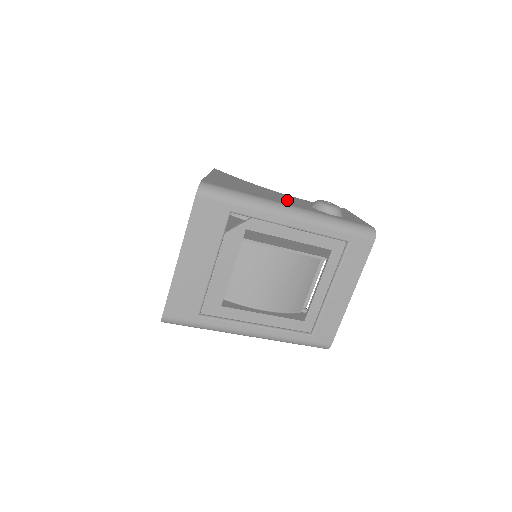
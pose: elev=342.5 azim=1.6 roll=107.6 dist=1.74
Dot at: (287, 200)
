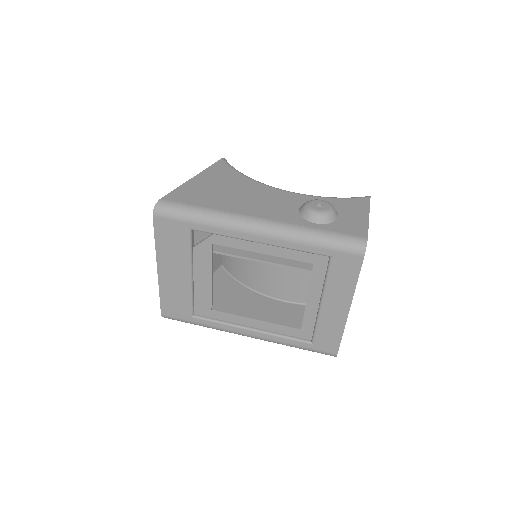
Dot at: (266, 206)
